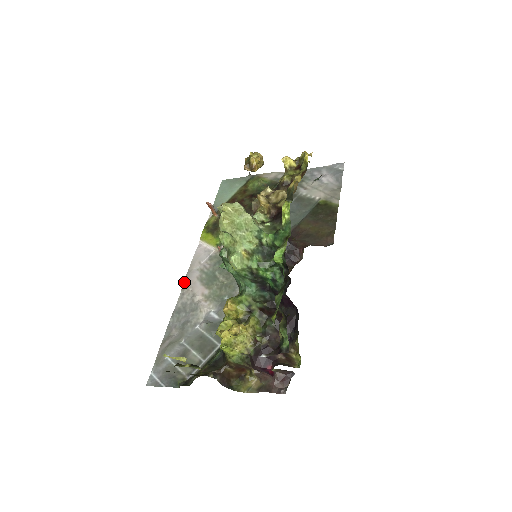
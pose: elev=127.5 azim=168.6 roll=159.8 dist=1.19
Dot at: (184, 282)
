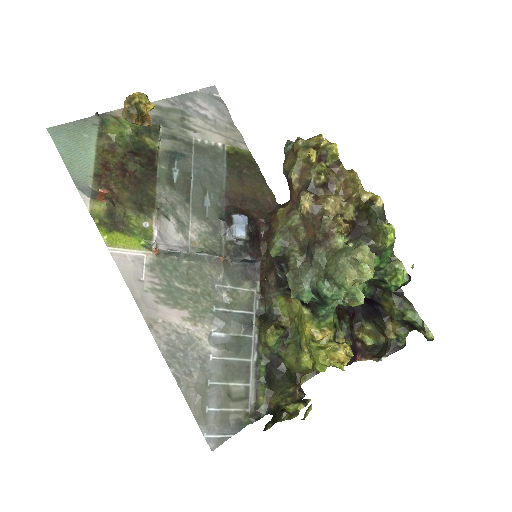
Dot at: (143, 316)
